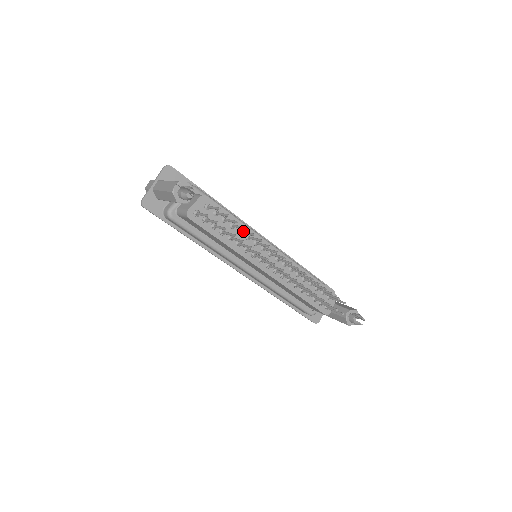
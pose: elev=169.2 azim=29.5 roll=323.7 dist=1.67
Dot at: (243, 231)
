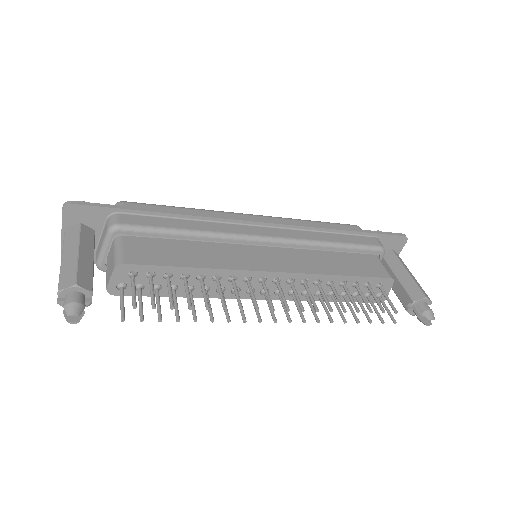
Dot at: occluded
